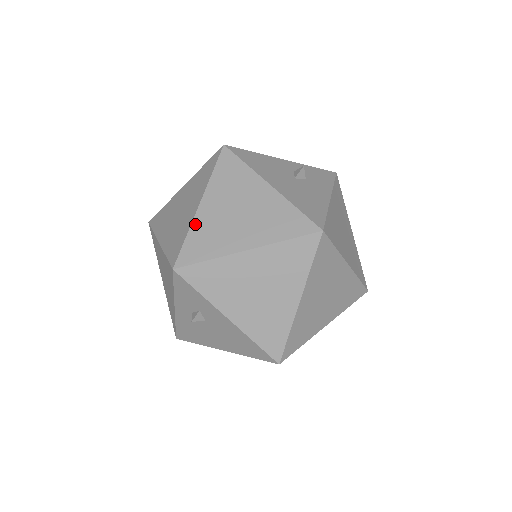
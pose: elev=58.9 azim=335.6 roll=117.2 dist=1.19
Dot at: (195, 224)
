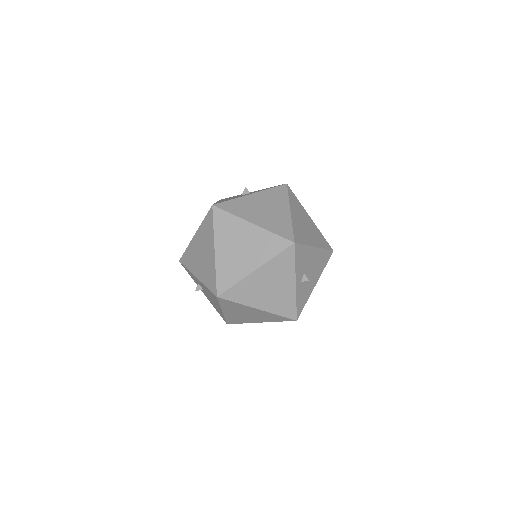
Dot at: occluded
